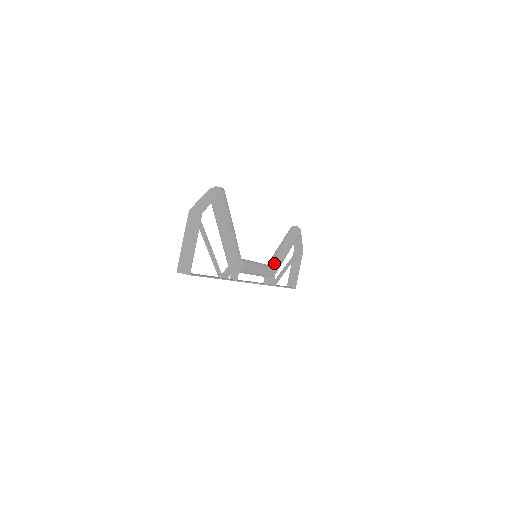
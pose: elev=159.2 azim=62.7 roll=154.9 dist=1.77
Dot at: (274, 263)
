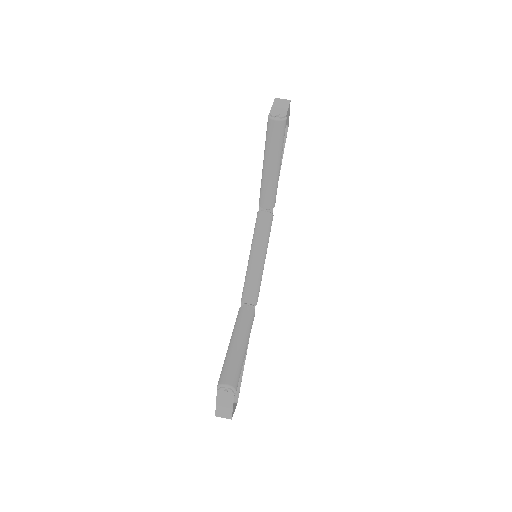
Dot at: (269, 205)
